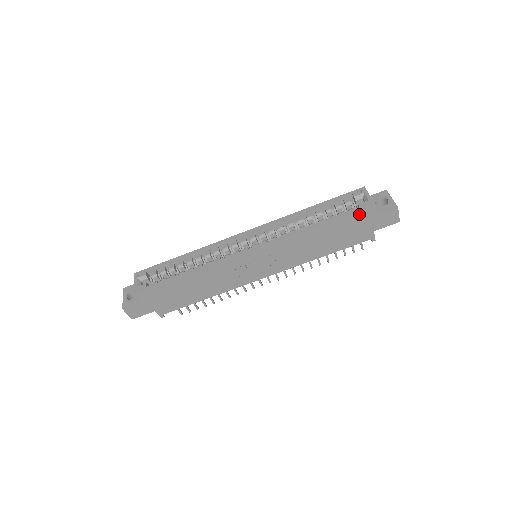
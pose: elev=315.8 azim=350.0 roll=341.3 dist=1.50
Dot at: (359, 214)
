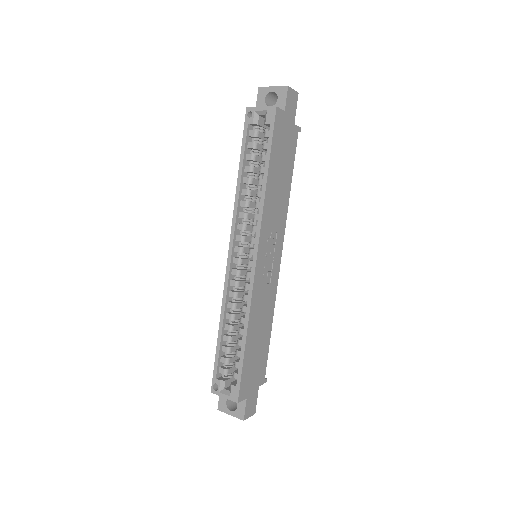
Dot at: (276, 128)
